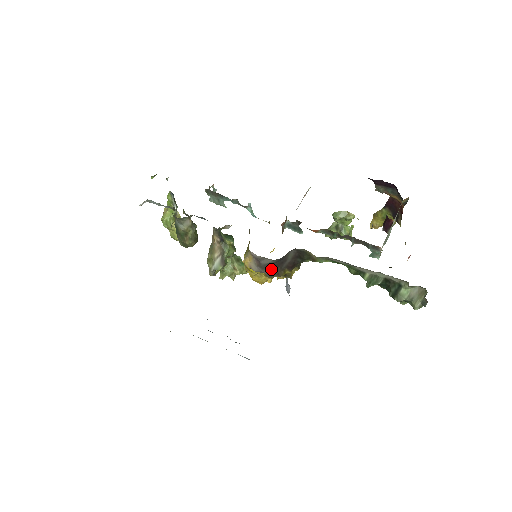
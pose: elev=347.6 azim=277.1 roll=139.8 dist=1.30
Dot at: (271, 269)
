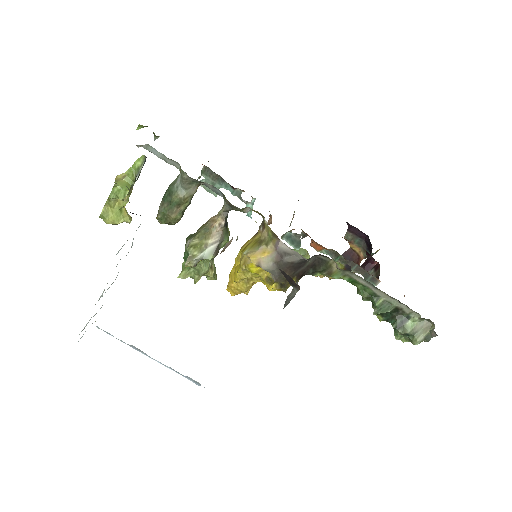
Dot at: (285, 271)
